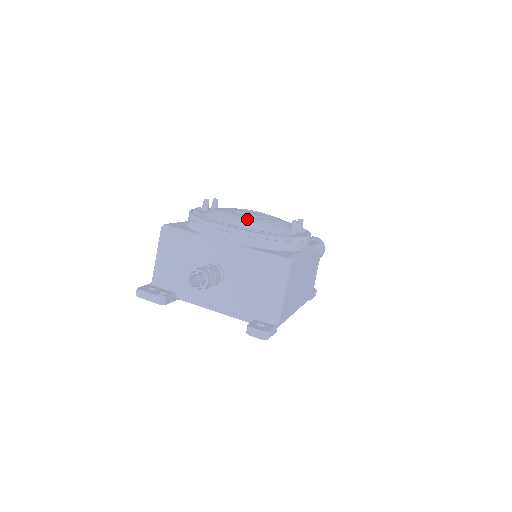
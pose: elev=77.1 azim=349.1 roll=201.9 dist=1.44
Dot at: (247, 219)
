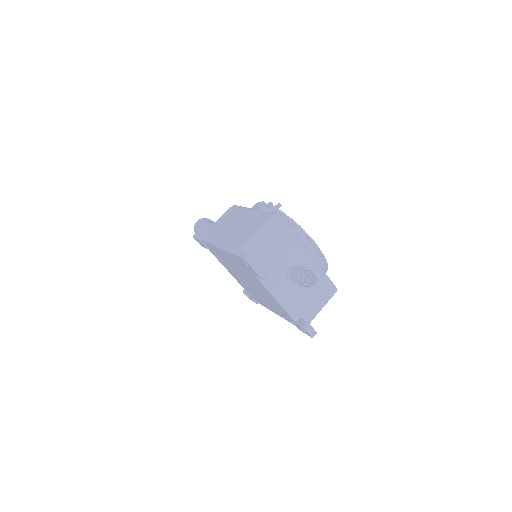
Dot at: occluded
